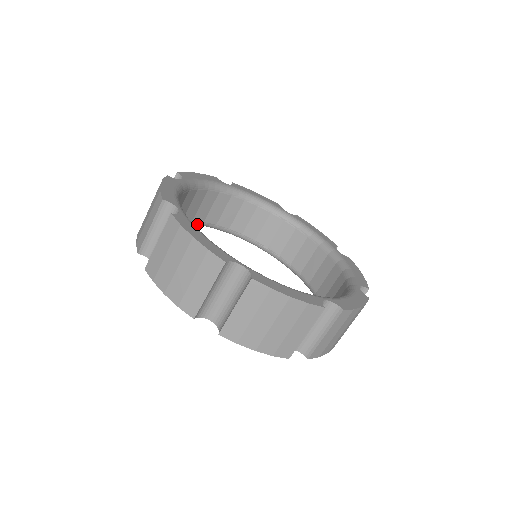
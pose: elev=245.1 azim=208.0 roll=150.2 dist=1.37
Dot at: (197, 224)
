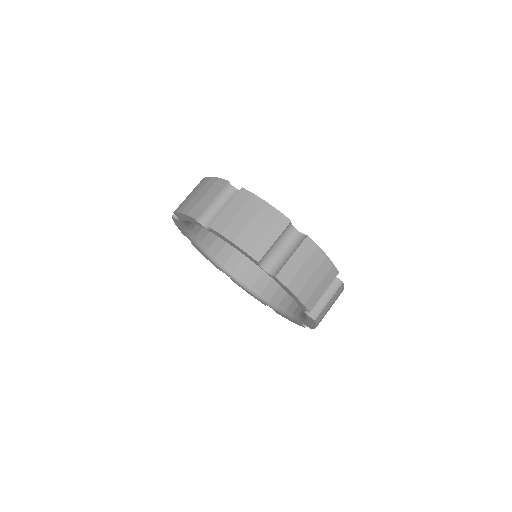
Dot at: (191, 235)
